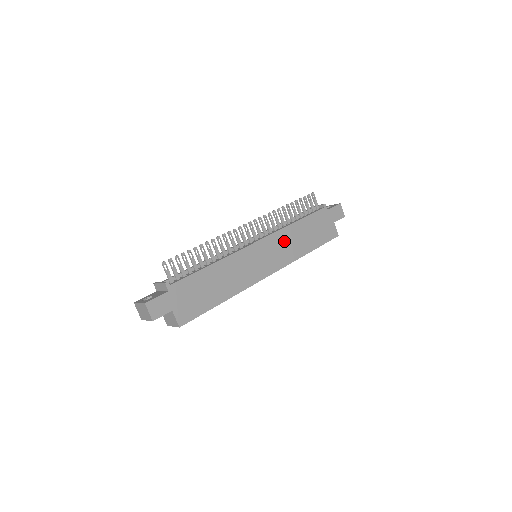
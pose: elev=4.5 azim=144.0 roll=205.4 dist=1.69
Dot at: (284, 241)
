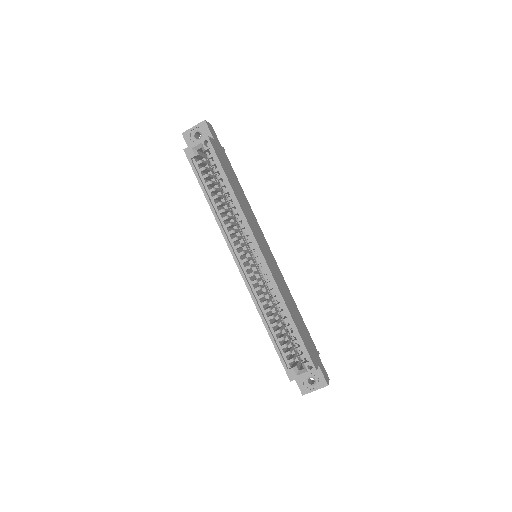
Dot at: (282, 283)
